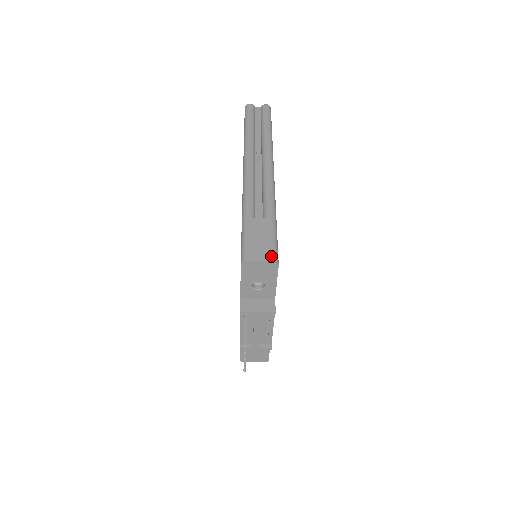
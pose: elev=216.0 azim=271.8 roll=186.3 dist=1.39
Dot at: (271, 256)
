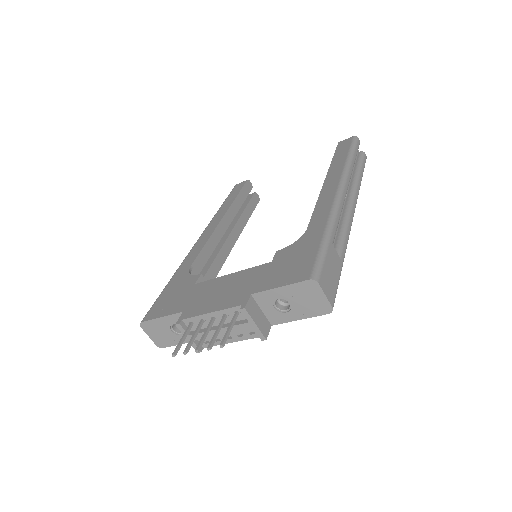
Dot at: (333, 300)
